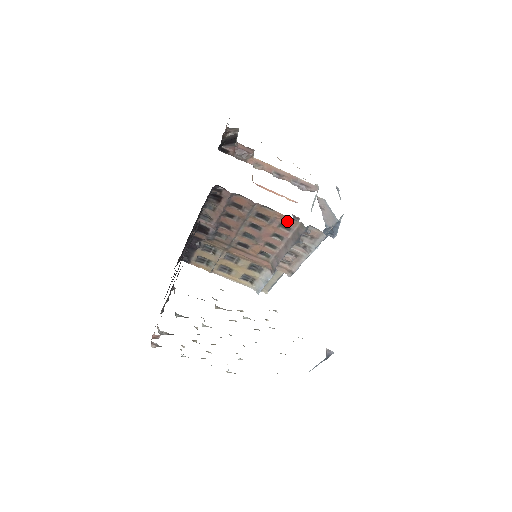
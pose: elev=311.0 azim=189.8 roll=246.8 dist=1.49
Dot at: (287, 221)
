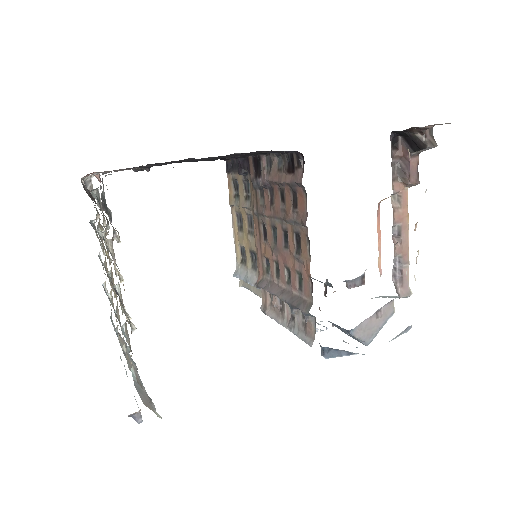
Dot at: (307, 281)
